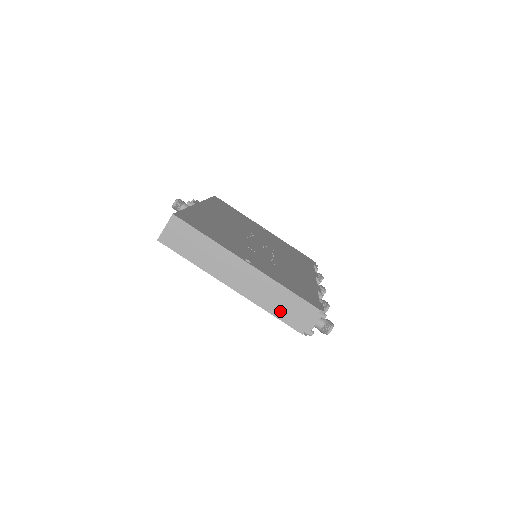
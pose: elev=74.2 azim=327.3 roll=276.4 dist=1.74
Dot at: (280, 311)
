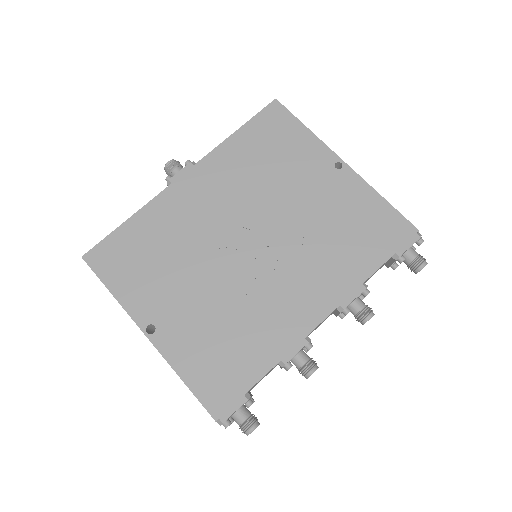
Dot at: occluded
